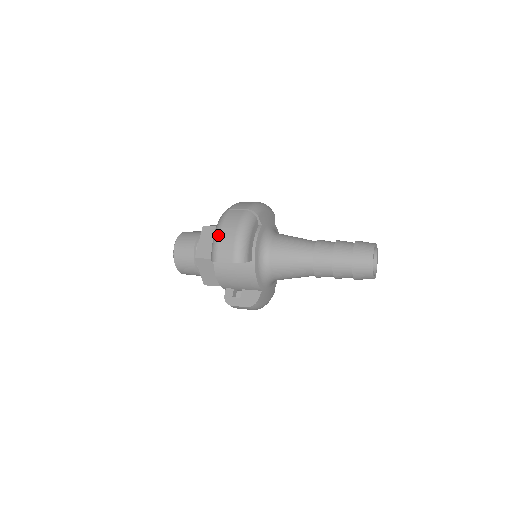
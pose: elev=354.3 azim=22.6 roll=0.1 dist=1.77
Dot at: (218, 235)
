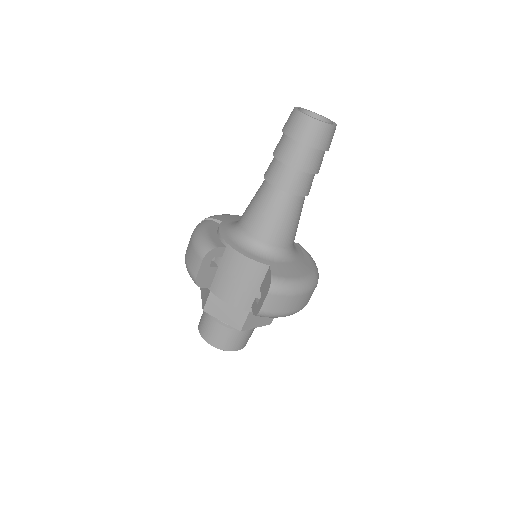
Dot at: (185, 261)
